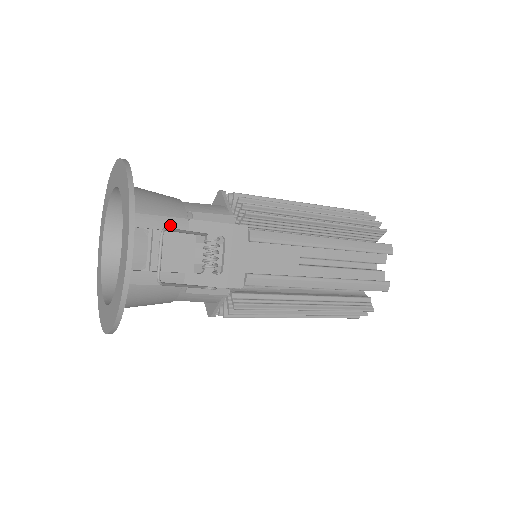
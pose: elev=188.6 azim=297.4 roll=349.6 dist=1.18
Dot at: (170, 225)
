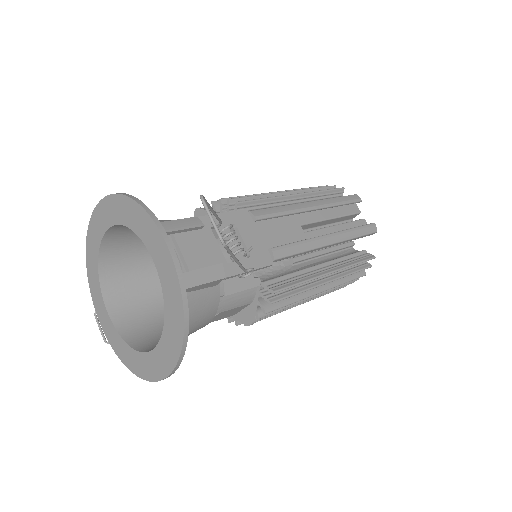
Dot at: (186, 225)
